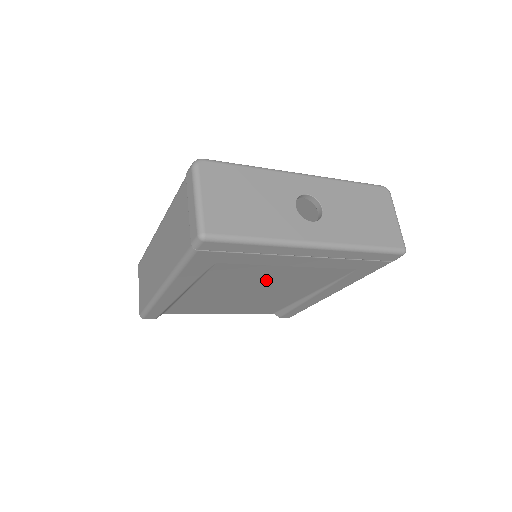
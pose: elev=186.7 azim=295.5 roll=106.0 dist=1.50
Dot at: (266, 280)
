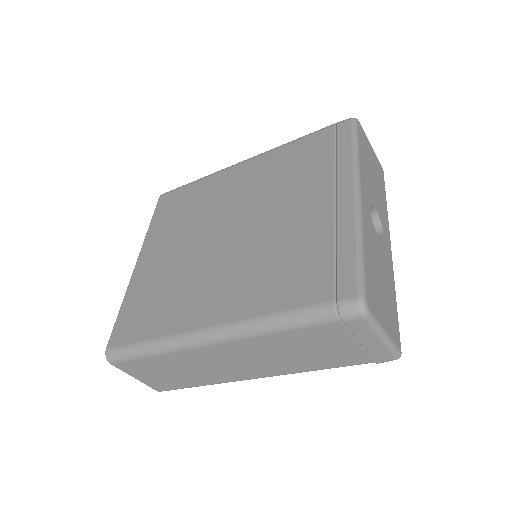
Dot at: occluded
